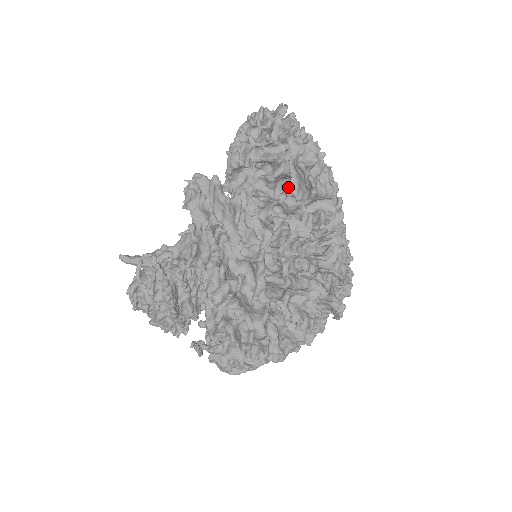
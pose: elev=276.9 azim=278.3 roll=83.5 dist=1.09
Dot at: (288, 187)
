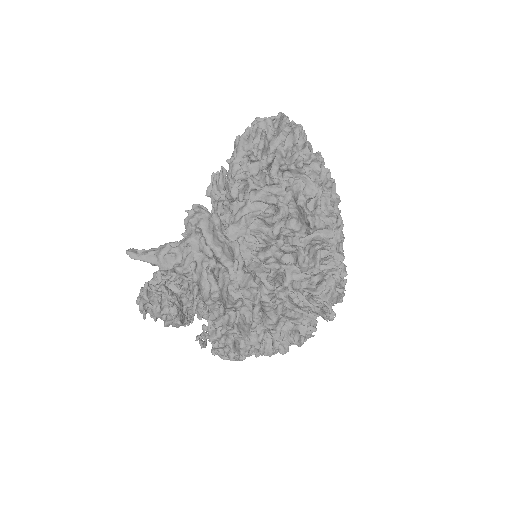
Dot at: (287, 218)
